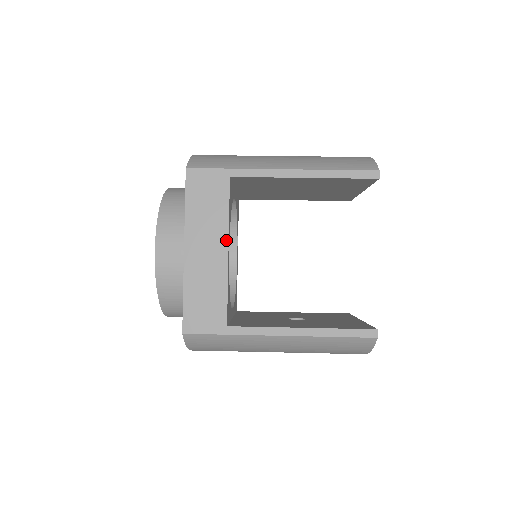
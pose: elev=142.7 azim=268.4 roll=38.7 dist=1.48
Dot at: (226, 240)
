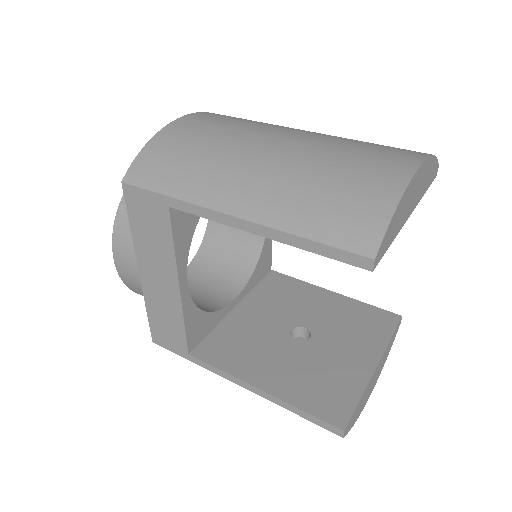
Dot at: (176, 277)
